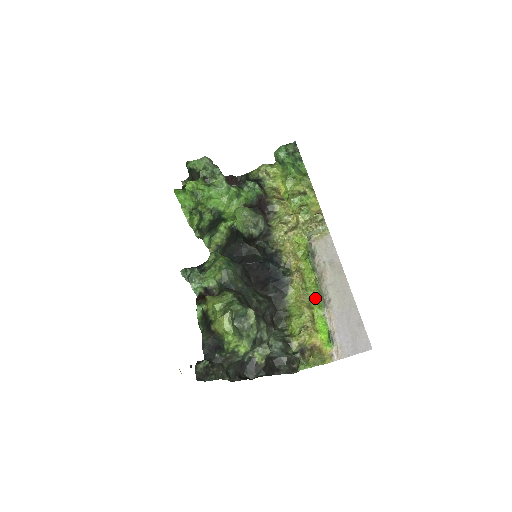
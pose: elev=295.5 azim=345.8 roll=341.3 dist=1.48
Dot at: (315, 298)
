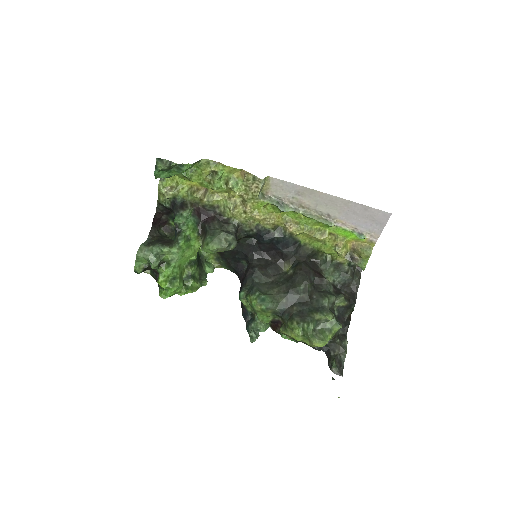
Dot at: (318, 225)
